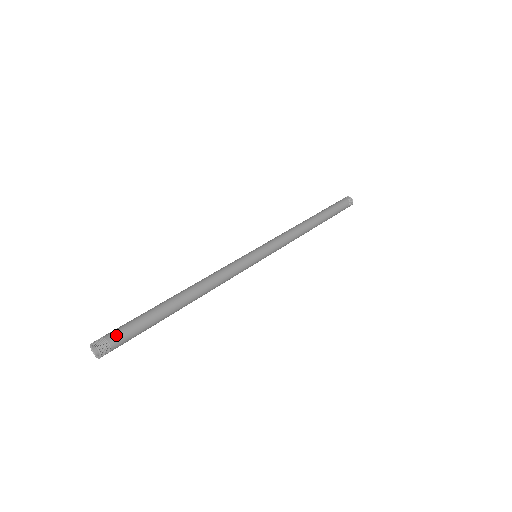
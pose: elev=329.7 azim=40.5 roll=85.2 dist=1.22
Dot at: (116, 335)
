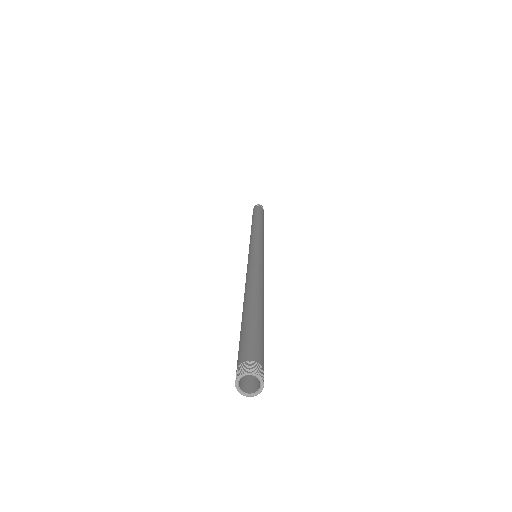
Dot at: (244, 353)
